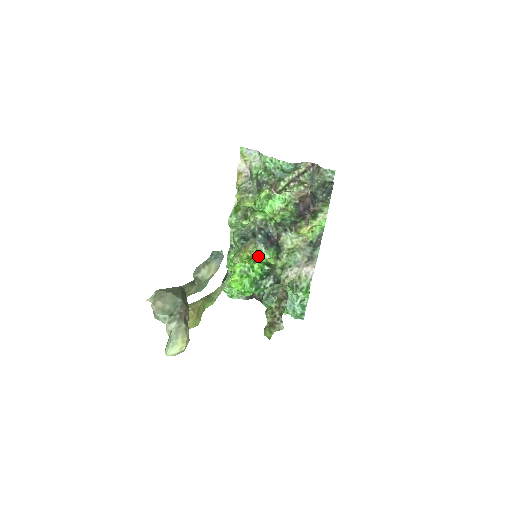
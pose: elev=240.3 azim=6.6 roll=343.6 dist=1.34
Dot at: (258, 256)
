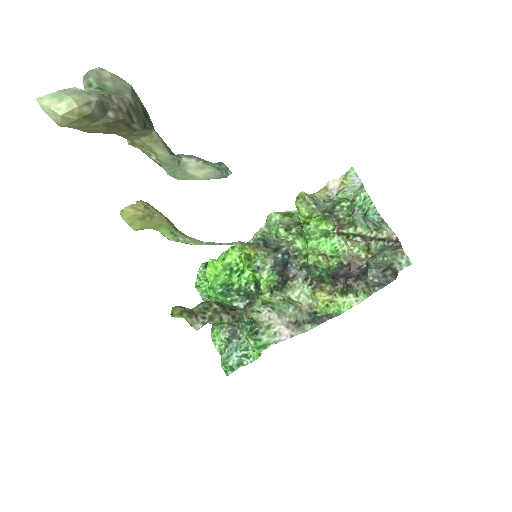
Dot at: (258, 266)
